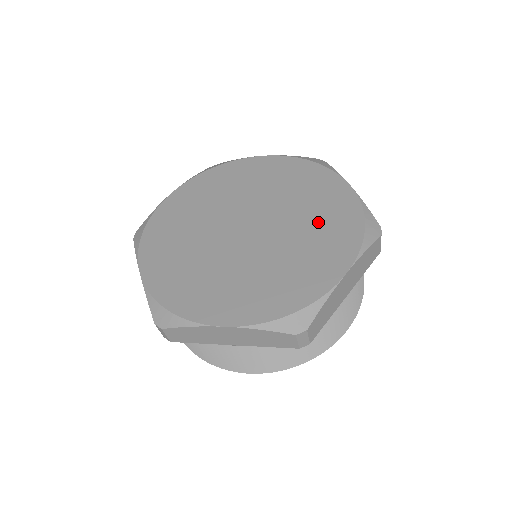
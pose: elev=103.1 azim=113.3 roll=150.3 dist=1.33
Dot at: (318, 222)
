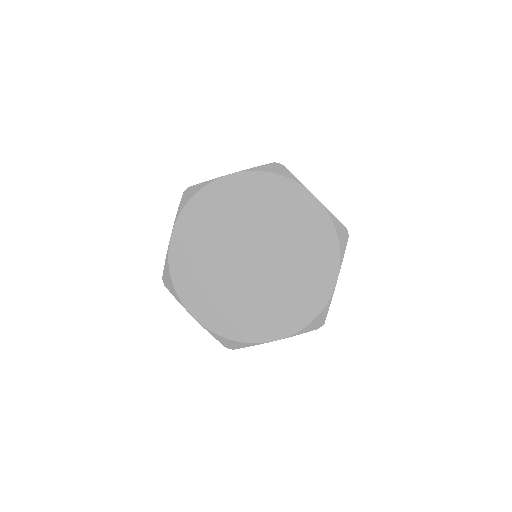
Dot at: (293, 293)
